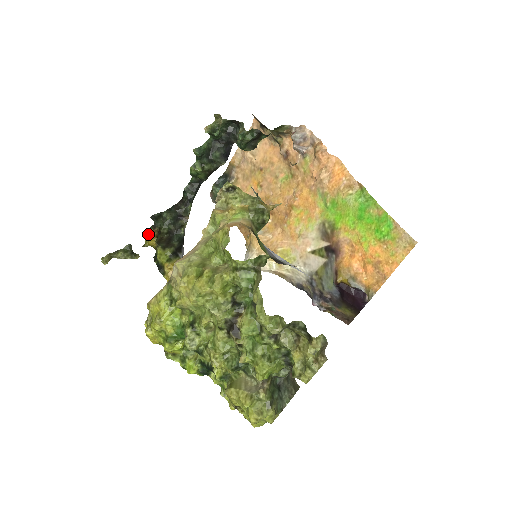
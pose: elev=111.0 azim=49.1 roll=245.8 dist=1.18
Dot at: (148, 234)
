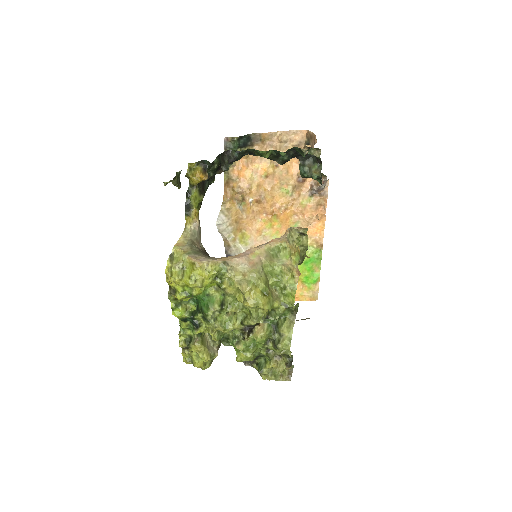
Dot at: (194, 166)
